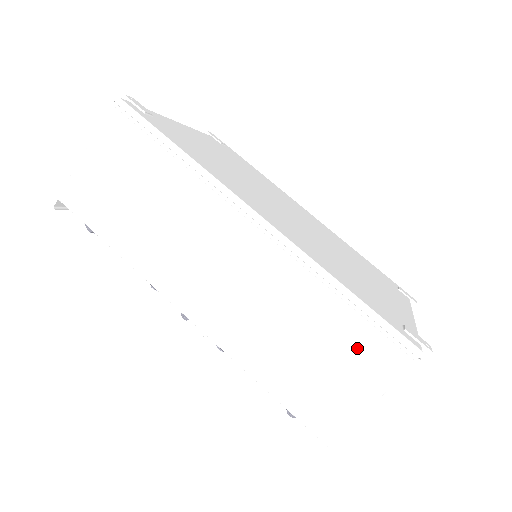
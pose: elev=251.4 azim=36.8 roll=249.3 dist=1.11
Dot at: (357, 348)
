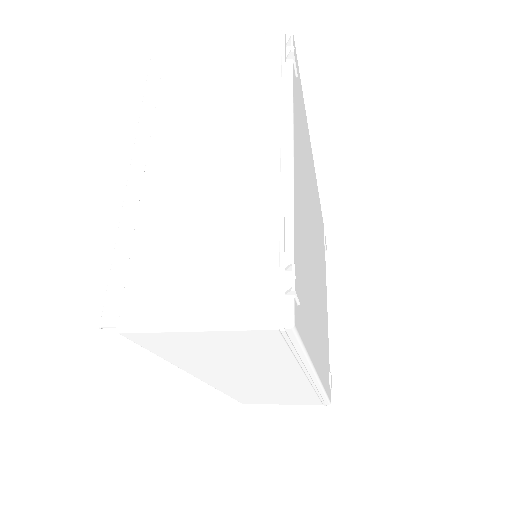
Dot at: (302, 401)
